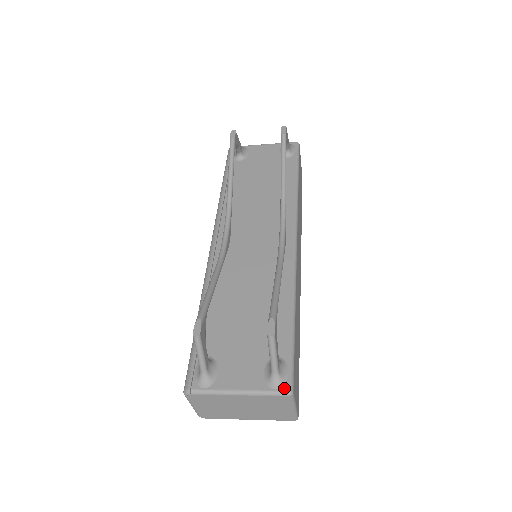
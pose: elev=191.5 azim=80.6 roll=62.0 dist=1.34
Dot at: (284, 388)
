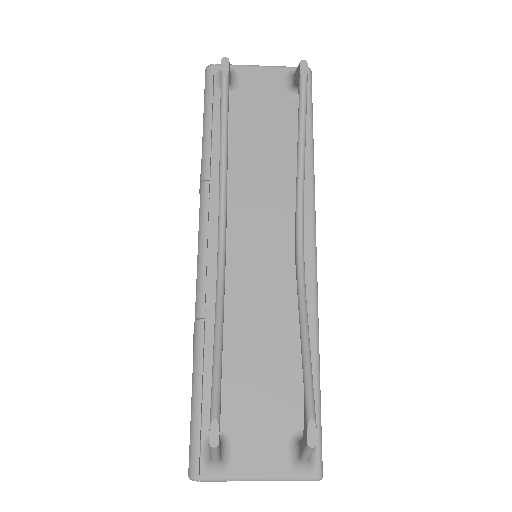
Dot at: (313, 474)
